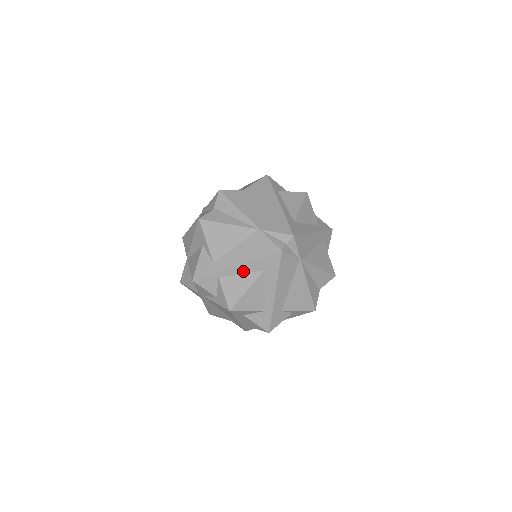
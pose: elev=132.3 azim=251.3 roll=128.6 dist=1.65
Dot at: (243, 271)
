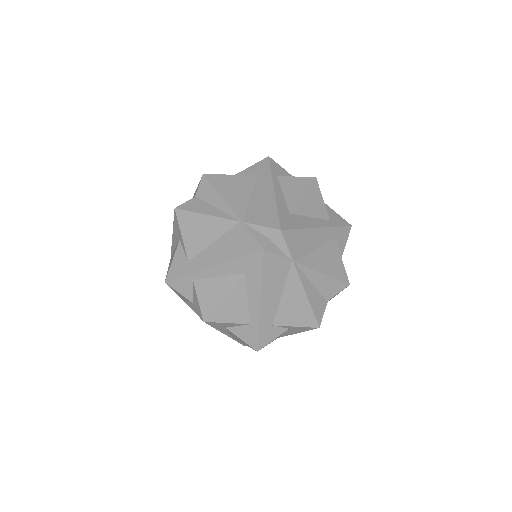
Dot at: (220, 273)
